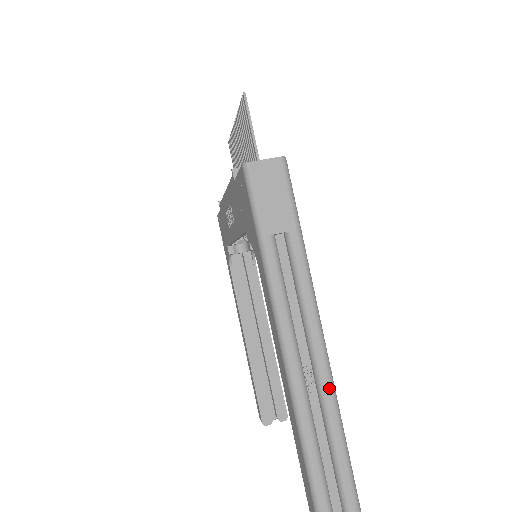
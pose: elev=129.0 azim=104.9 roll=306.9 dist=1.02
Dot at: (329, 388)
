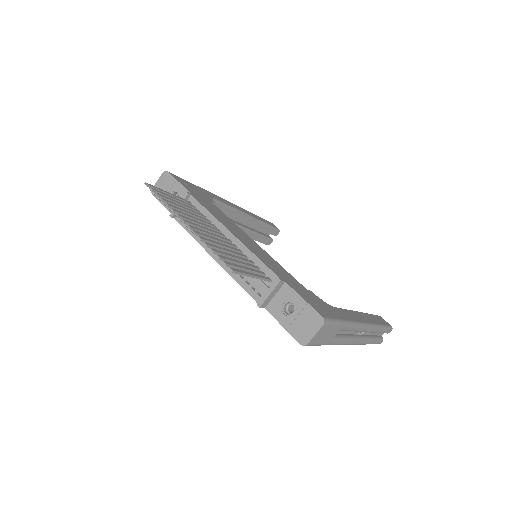
Dot at: (373, 330)
